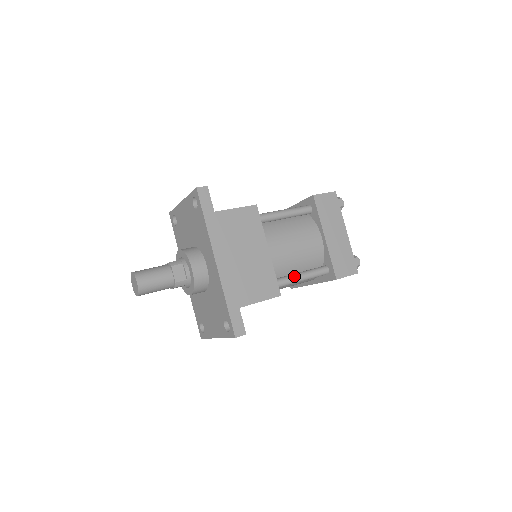
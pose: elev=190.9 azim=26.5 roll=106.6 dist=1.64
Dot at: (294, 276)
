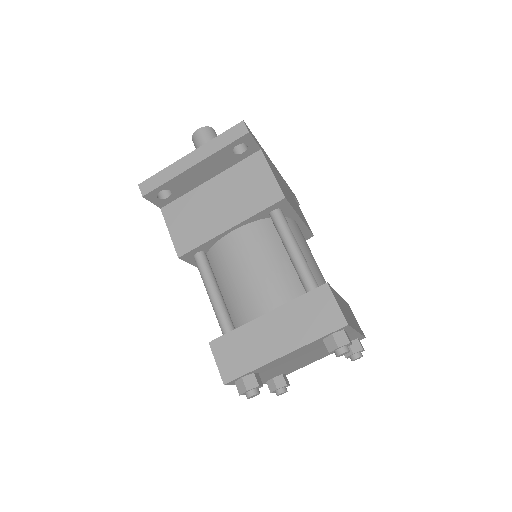
Dot at: (295, 239)
